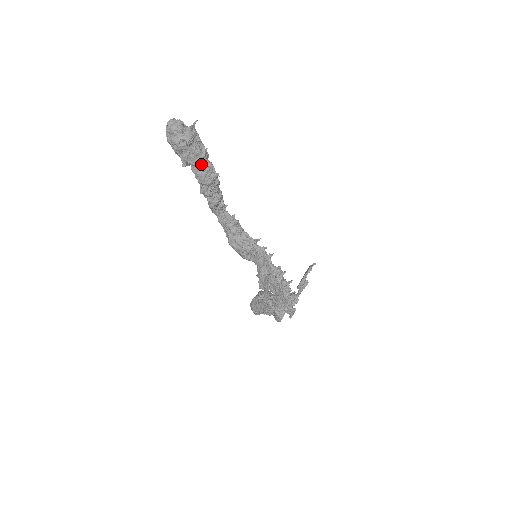
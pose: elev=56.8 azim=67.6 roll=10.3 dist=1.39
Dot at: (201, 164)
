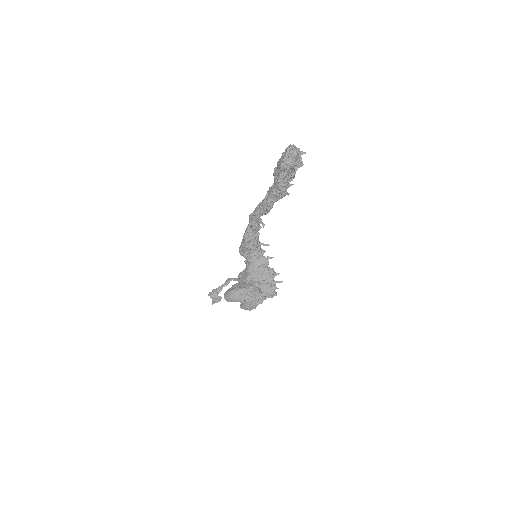
Dot at: (287, 183)
